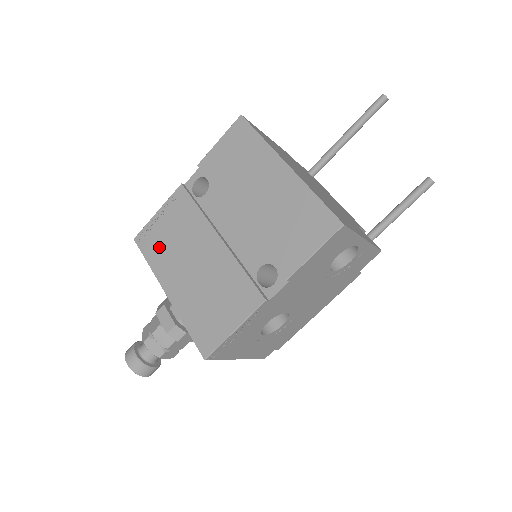
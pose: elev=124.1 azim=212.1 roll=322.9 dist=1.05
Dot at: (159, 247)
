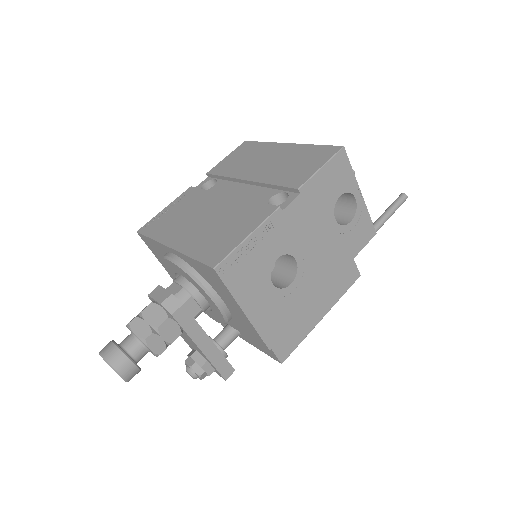
Dot at: (164, 224)
